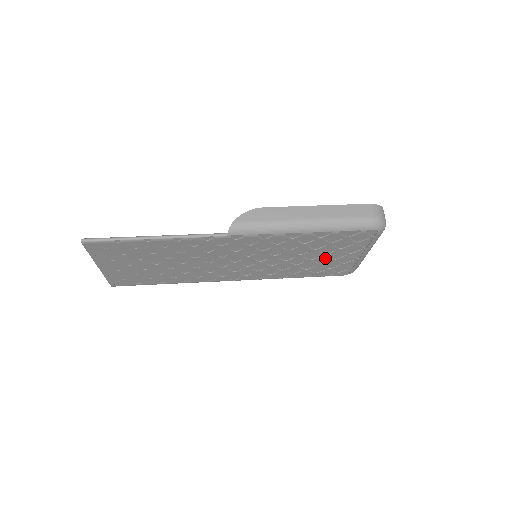
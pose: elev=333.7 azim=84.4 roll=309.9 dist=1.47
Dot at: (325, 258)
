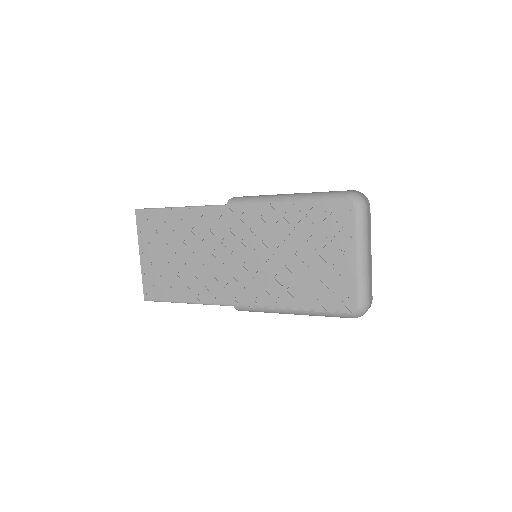
Dot at: (319, 261)
